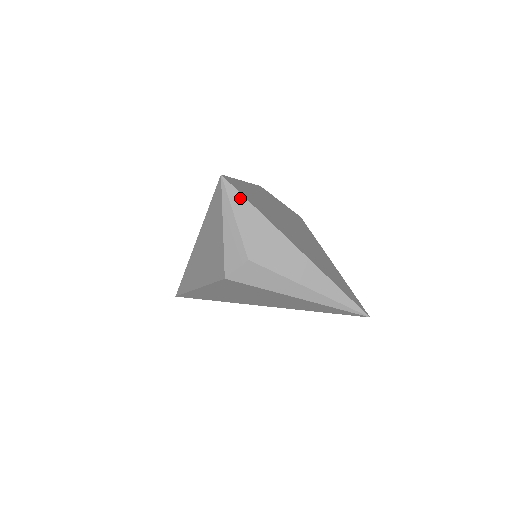
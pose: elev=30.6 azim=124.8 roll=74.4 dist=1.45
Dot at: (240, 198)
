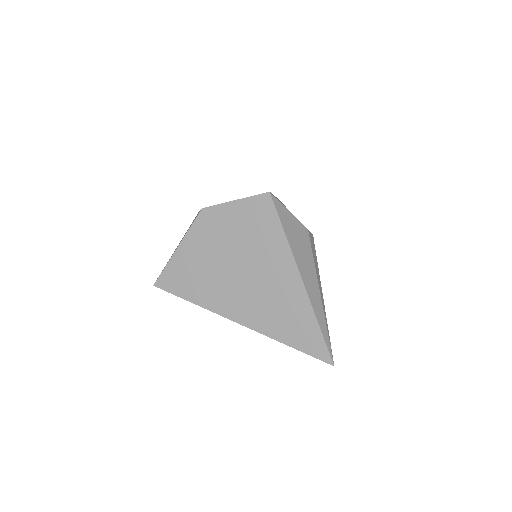
Dot at: (178, 296)
